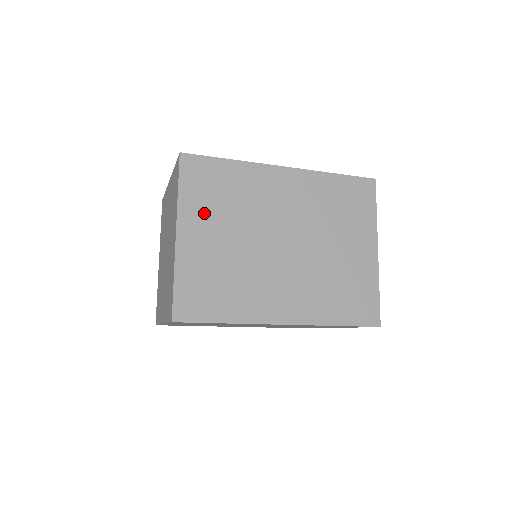
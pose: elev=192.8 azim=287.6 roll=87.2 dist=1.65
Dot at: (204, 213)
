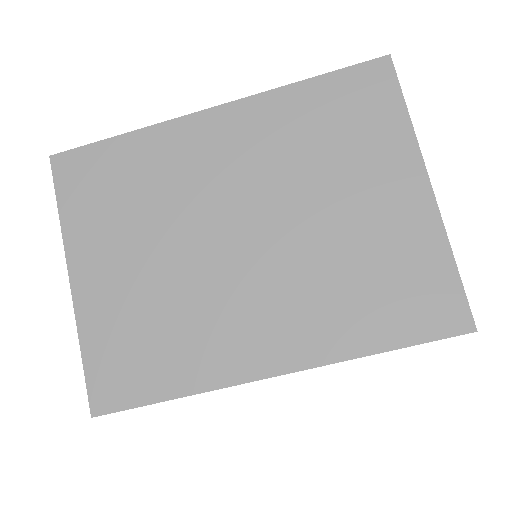
Dot at: occluded
